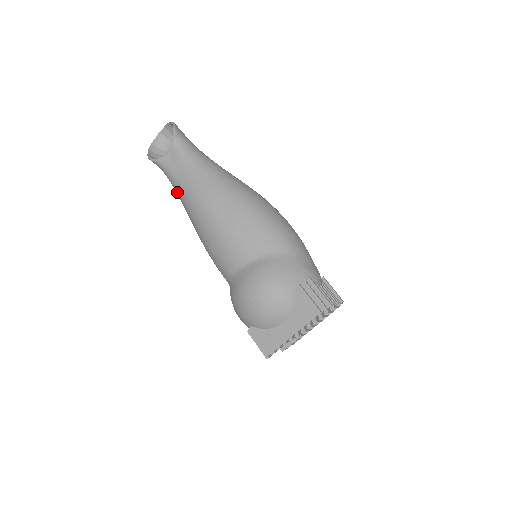
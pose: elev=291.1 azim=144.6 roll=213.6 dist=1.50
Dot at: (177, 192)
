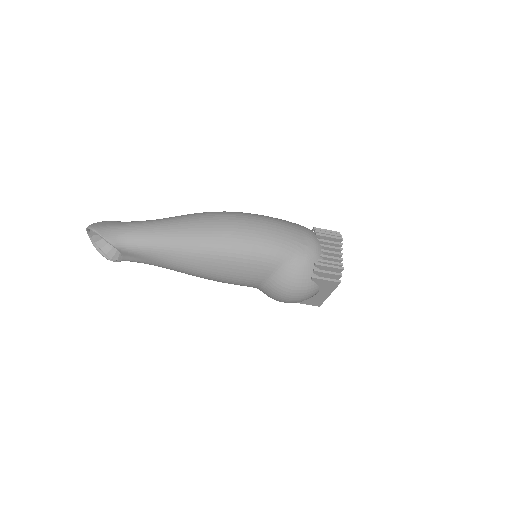
Dot at: occluded
